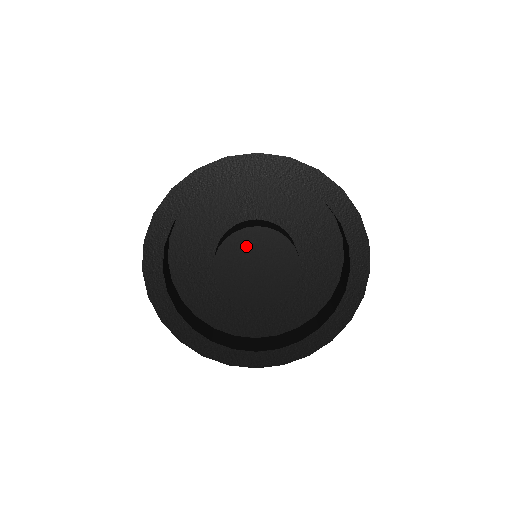
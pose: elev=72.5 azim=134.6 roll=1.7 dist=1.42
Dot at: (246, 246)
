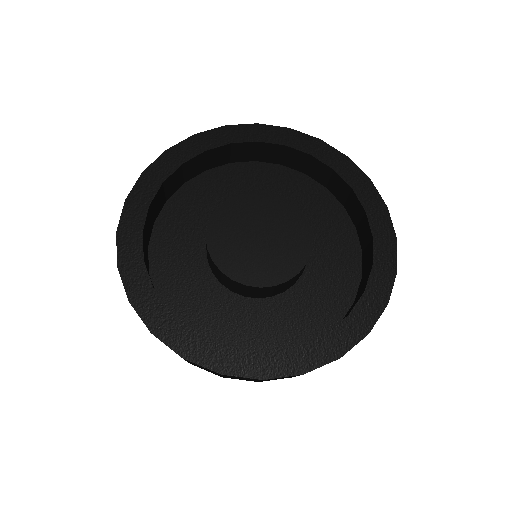
Dot at: (254, 210)
